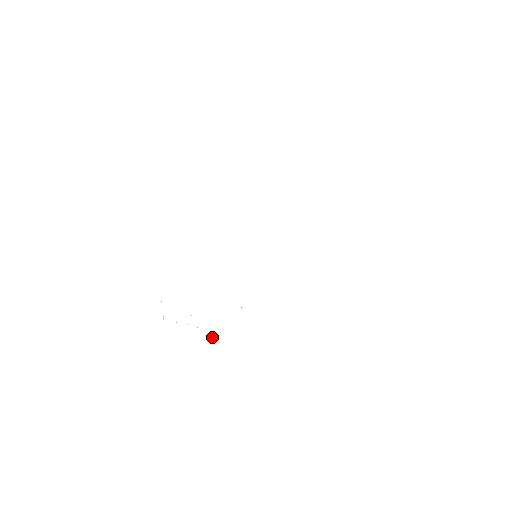
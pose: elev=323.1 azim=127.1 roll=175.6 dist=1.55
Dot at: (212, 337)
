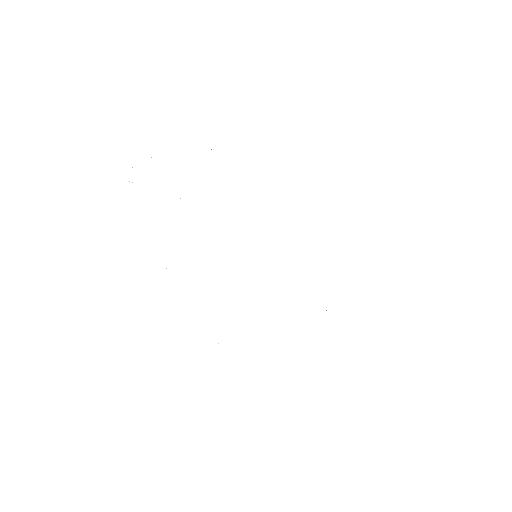
Dot at: occluded
